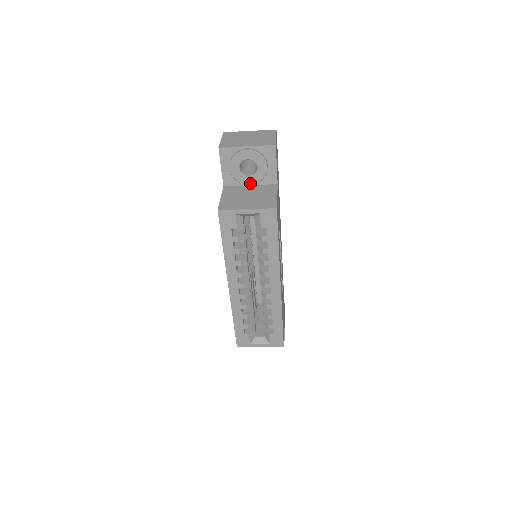
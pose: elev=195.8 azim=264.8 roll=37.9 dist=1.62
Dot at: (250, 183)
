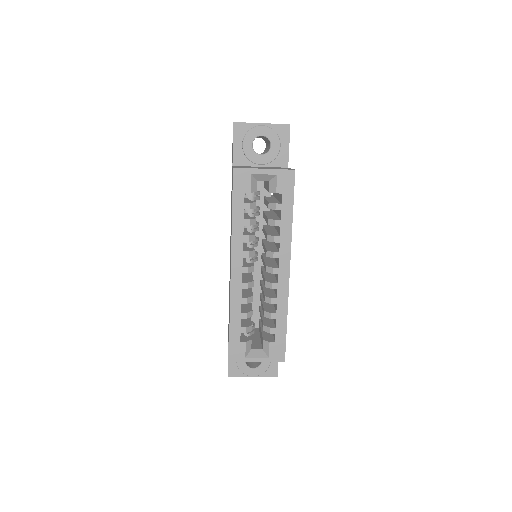
Dot at: (261, 163)
